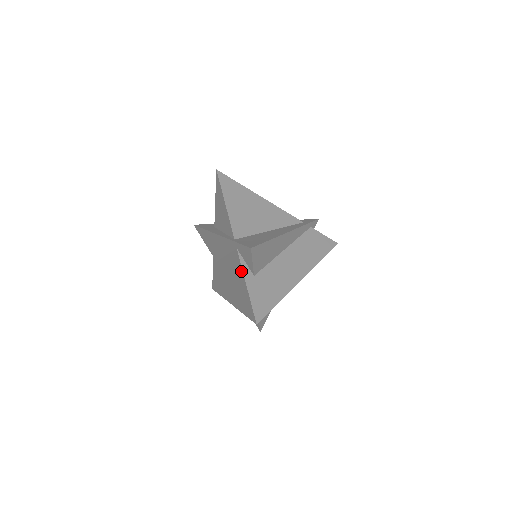
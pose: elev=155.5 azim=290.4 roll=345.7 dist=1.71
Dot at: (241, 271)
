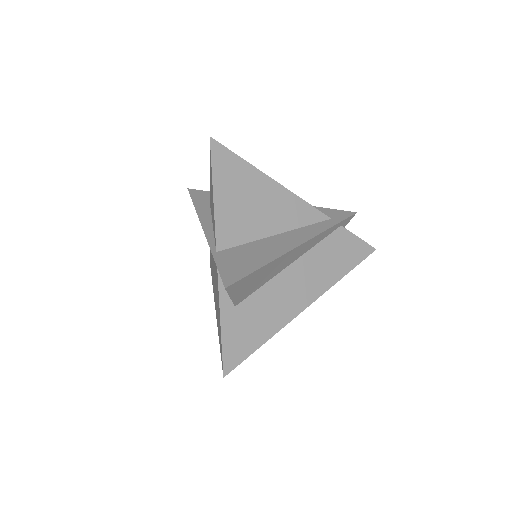
Dot at: (218, 297)
